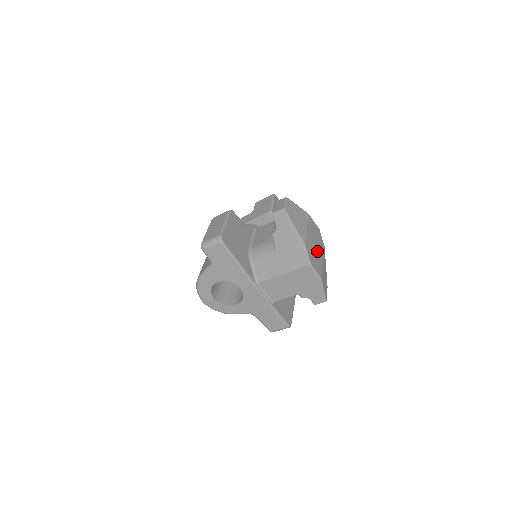
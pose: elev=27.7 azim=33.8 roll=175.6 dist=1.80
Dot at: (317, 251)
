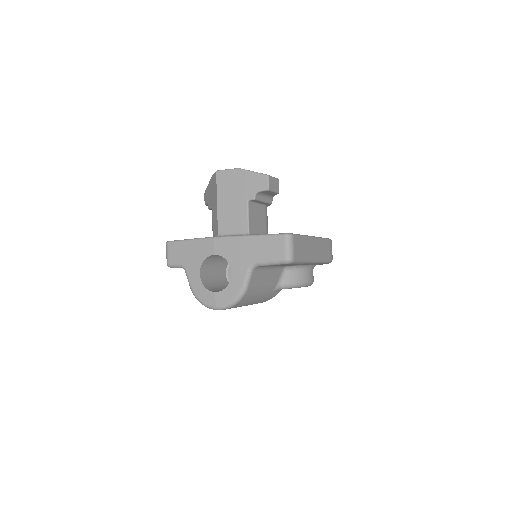
Dot at: occluded
